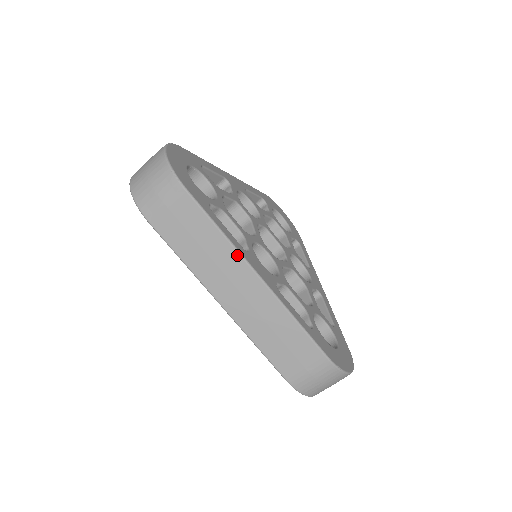
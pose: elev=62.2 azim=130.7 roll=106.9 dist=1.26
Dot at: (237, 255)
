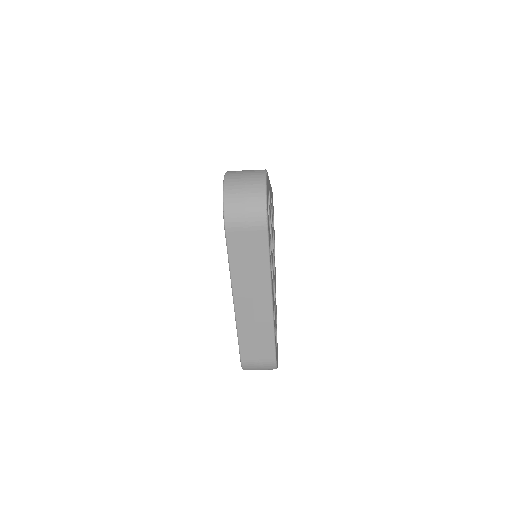
Dot at: (269, 282)
